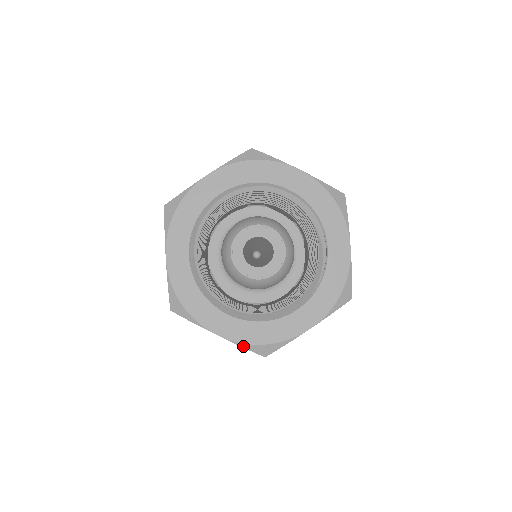
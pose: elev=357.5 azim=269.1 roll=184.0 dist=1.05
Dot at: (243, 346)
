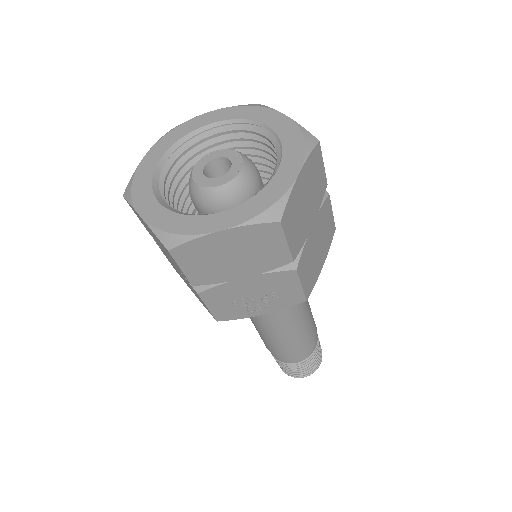
Dot at: (154, 231)
